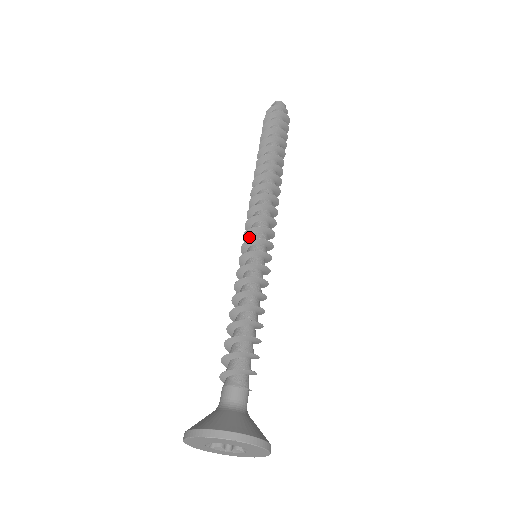
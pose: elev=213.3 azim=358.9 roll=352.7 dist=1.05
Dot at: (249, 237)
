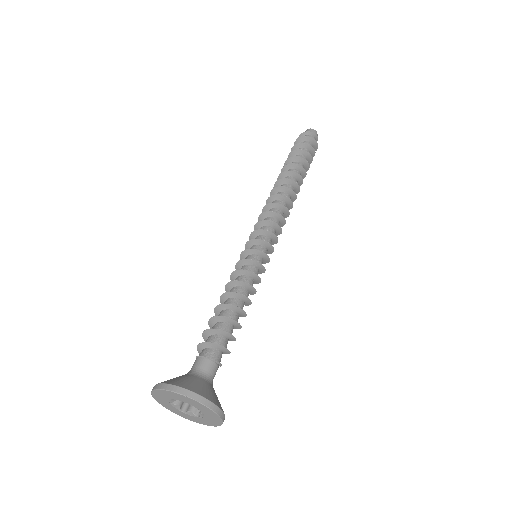
Dot at: occluded
